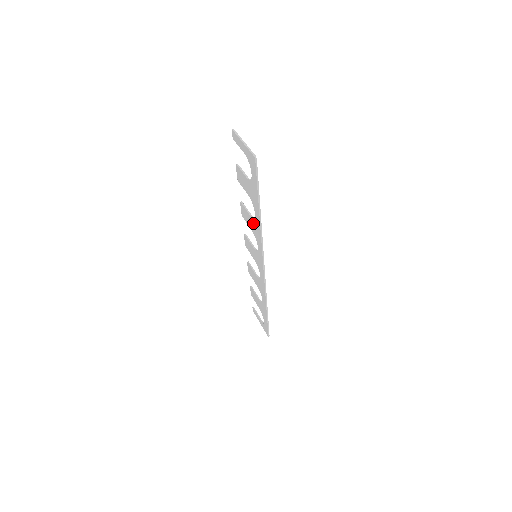
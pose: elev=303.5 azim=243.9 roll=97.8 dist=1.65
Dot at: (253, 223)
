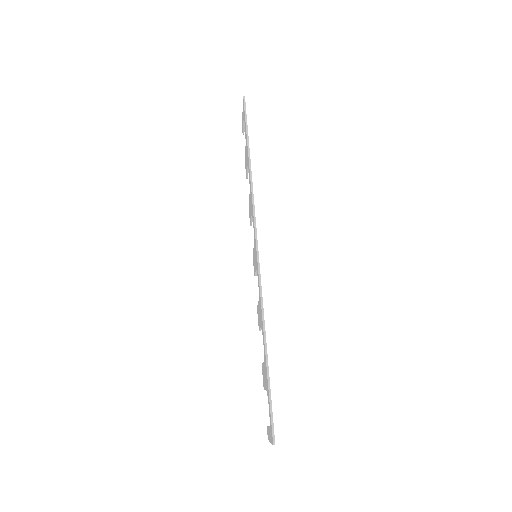
Dot at: (250, 196)
